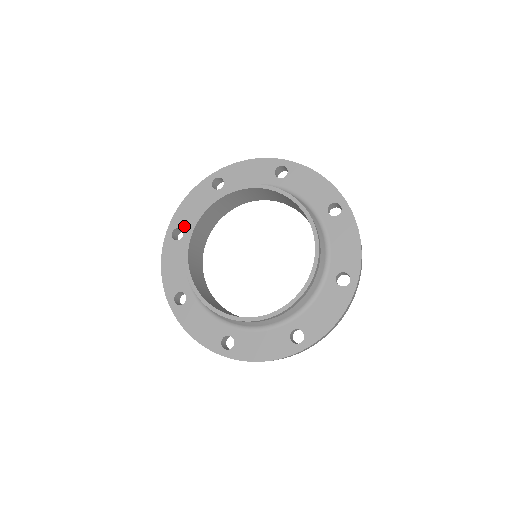
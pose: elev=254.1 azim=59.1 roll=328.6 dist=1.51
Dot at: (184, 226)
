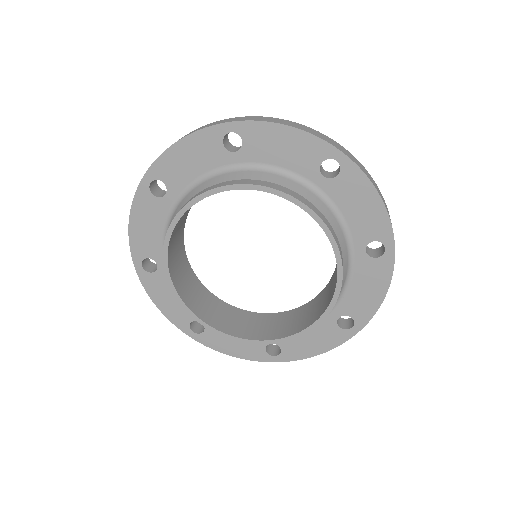
Dot at: (169, 182)
